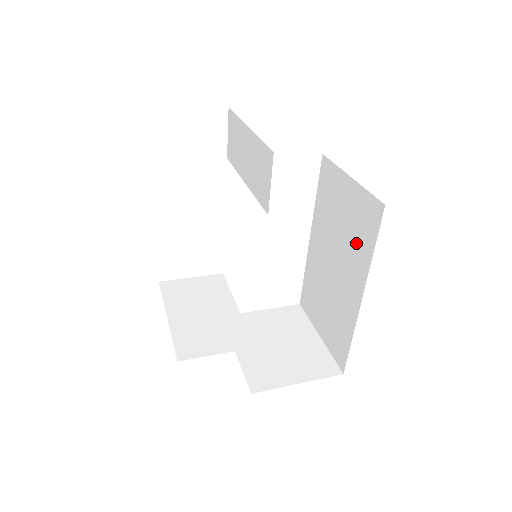
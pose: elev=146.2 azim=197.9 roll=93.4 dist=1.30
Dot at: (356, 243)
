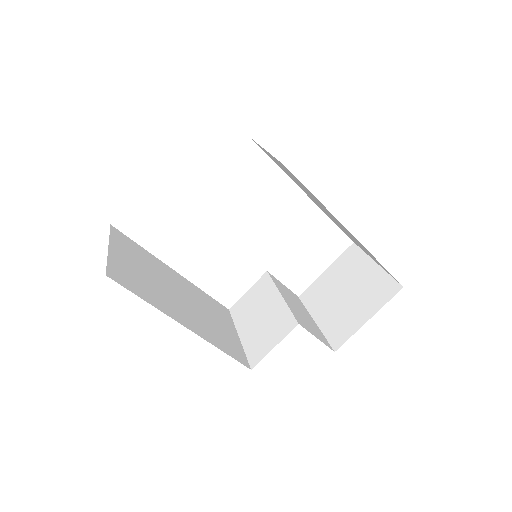
Dot at: occluded
